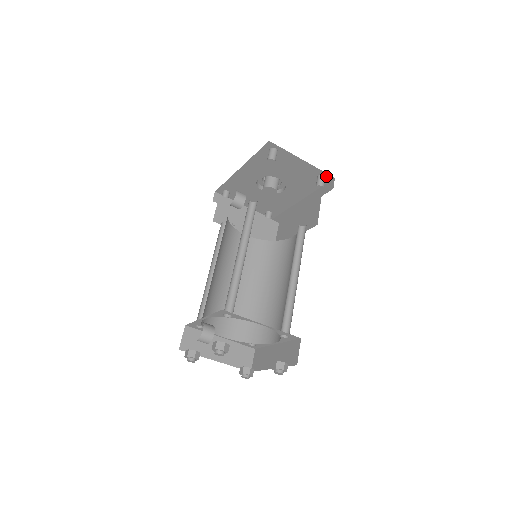
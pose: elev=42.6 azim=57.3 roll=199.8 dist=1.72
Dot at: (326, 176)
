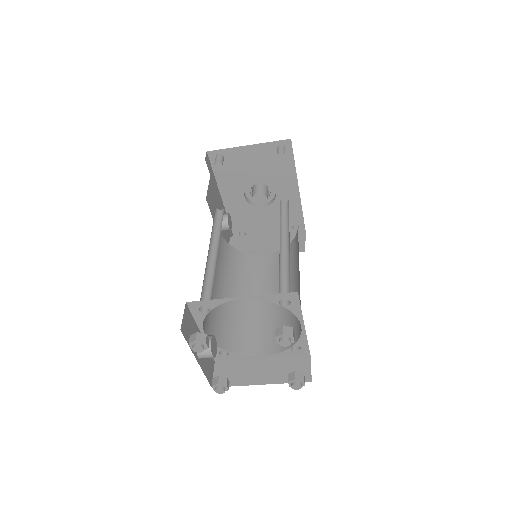
Dot at: (283, 144)
